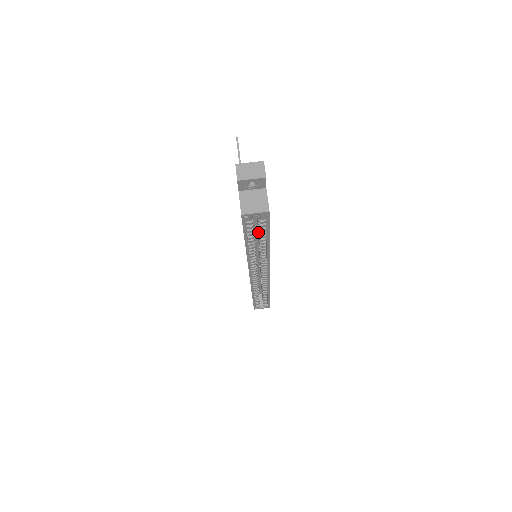
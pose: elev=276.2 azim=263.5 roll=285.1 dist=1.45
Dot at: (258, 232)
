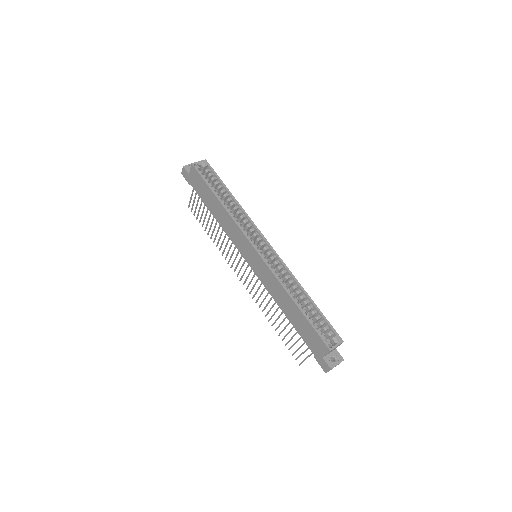
Dot at: occluded
